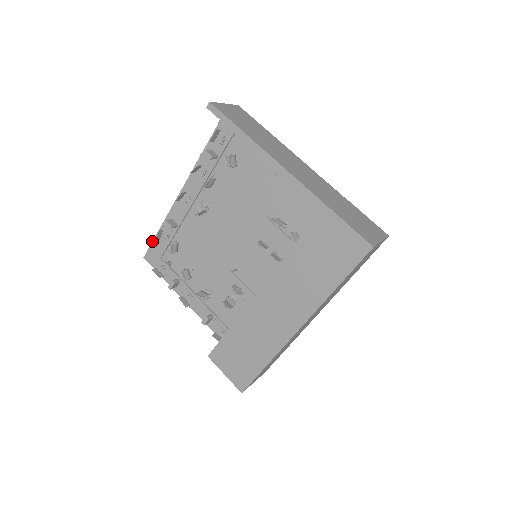
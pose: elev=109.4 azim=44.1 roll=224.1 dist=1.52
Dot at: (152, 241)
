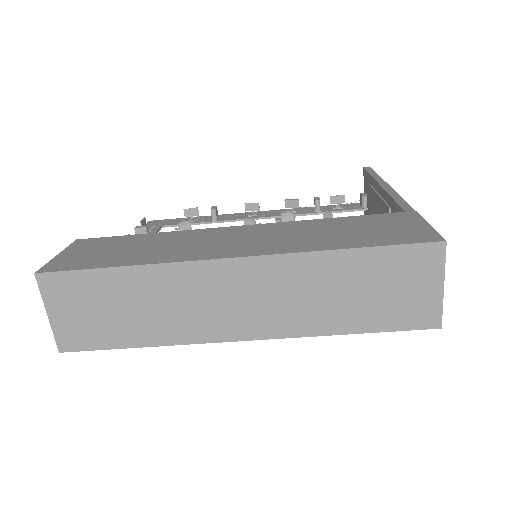
Dot at: (176, 218)
